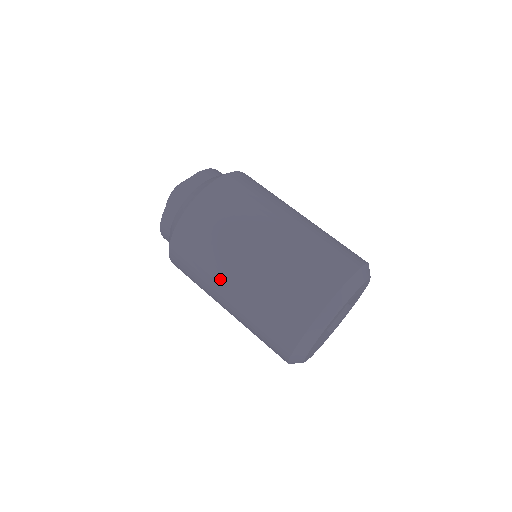
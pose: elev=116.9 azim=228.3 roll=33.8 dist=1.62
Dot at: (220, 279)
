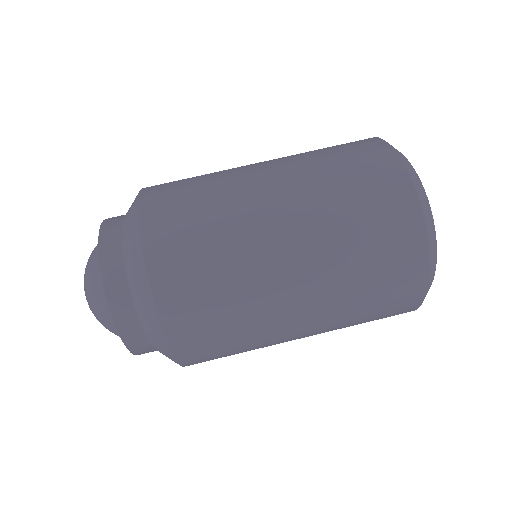
Dot at: (270, 273)
